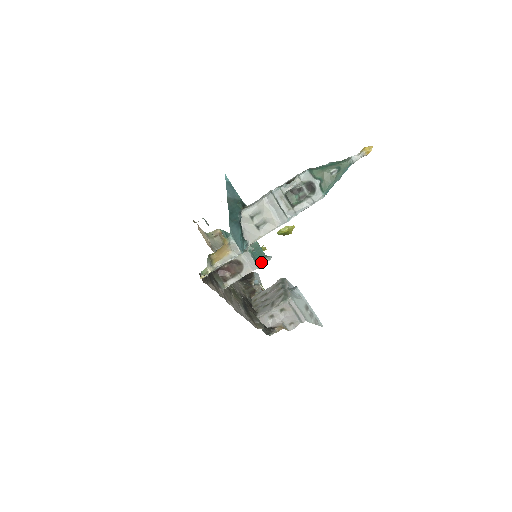
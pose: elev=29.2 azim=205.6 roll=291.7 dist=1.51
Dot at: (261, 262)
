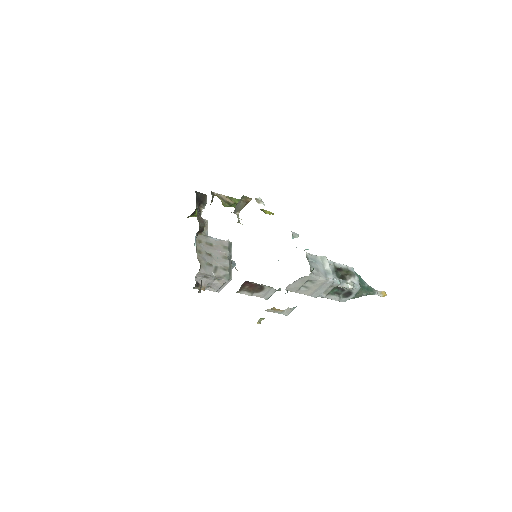
Dot at: occluded
